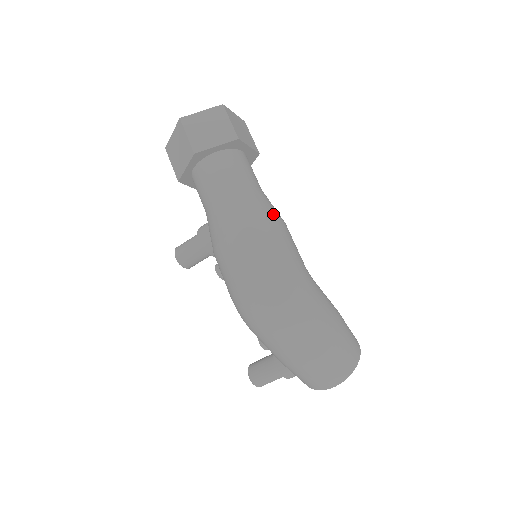
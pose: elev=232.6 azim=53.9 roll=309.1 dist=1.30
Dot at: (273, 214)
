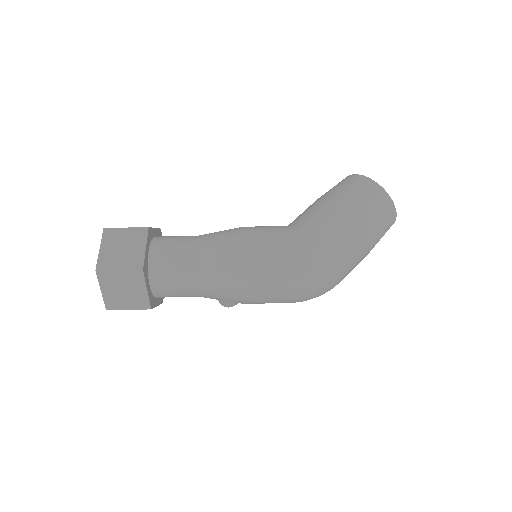
Dot at: (233, 257)
